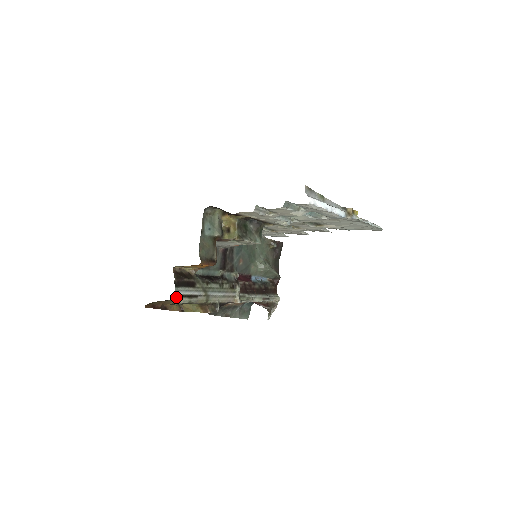
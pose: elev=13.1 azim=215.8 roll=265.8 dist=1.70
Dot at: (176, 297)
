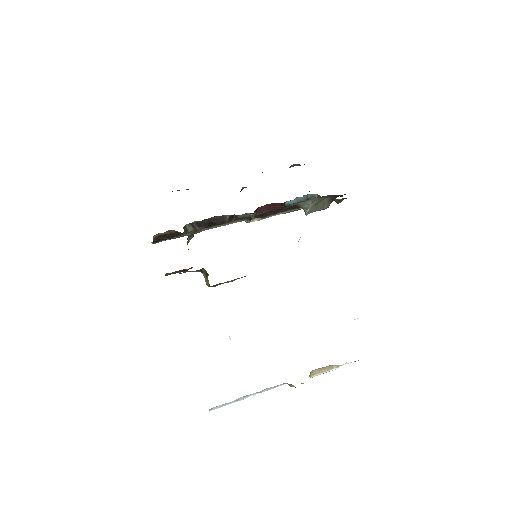
Dot at: (154, 243)
